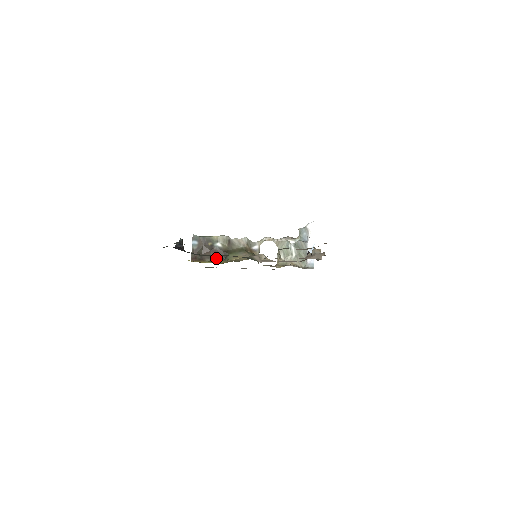
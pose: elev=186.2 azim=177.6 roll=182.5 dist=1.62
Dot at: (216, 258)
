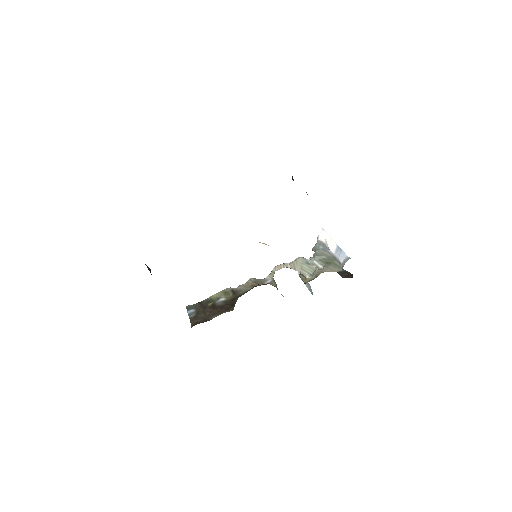
Dot at: (223, 311)
